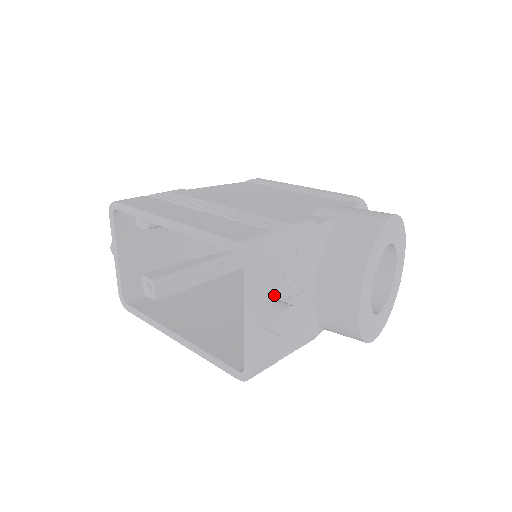
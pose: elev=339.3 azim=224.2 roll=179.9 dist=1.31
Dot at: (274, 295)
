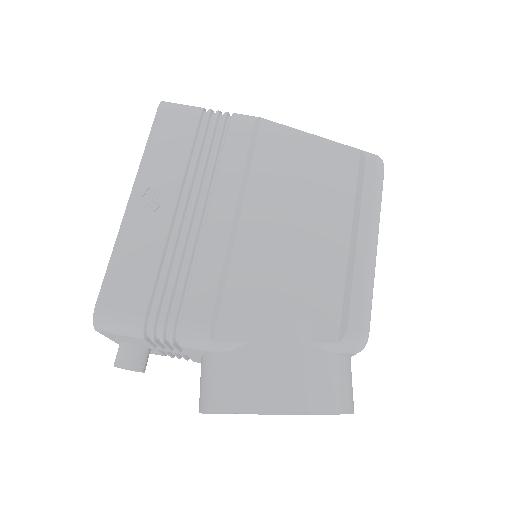
Dot at: (139, 343)
